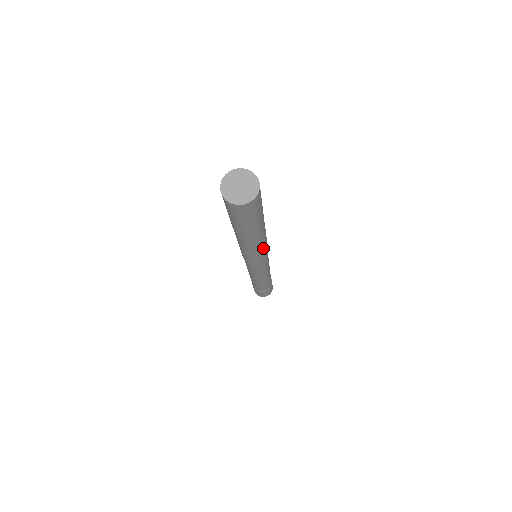
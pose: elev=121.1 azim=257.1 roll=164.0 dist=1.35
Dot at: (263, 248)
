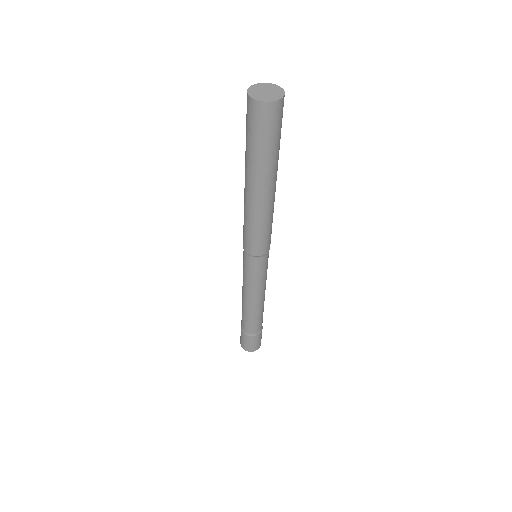
Dot at: occluded
